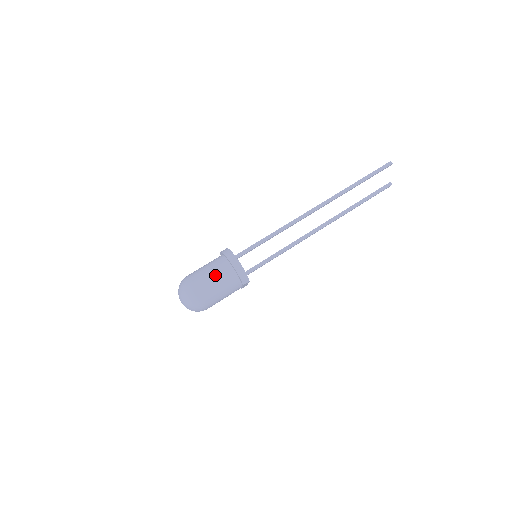
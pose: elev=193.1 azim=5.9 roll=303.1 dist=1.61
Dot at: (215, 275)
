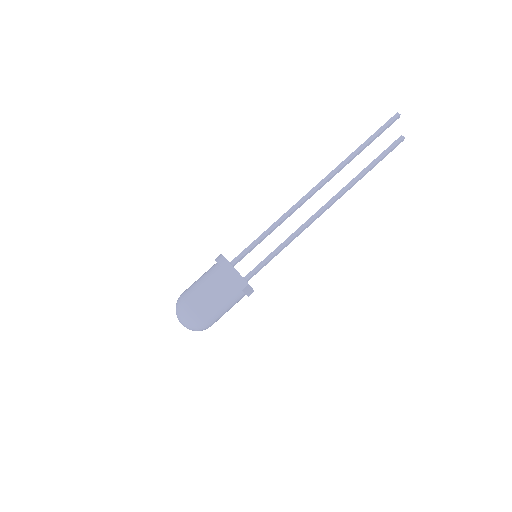
Dot at: (207, 285)
